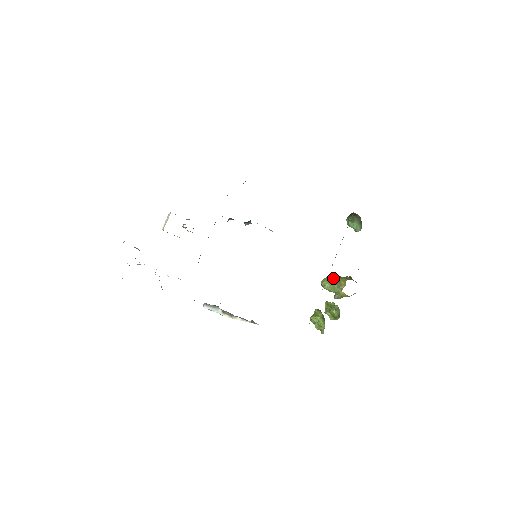
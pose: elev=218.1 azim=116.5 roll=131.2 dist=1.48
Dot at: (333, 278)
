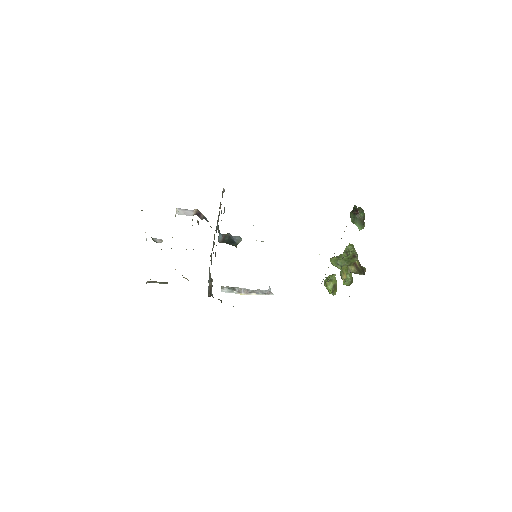
Dot at: (339, 262)
